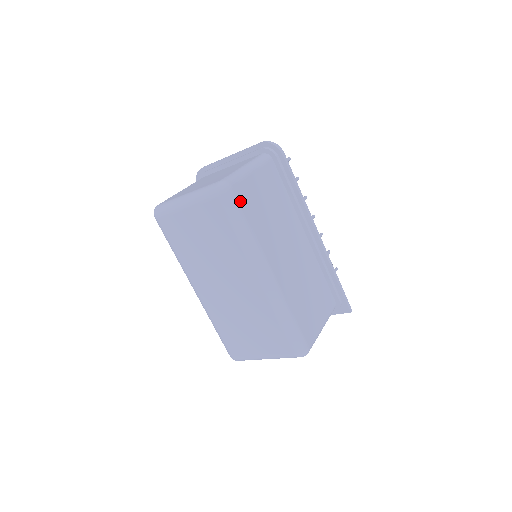
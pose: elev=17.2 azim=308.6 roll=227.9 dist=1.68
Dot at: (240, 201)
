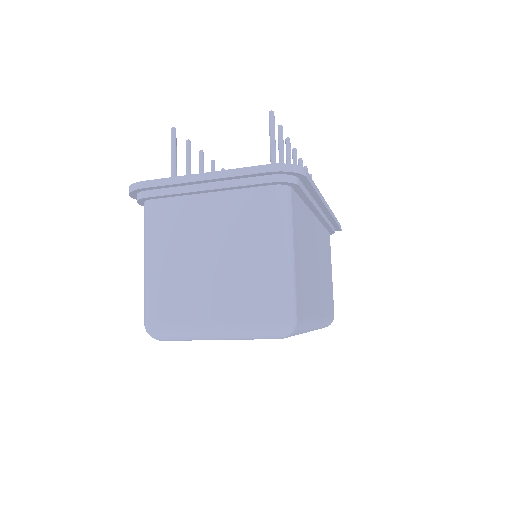
Dot at: (302, 316)
